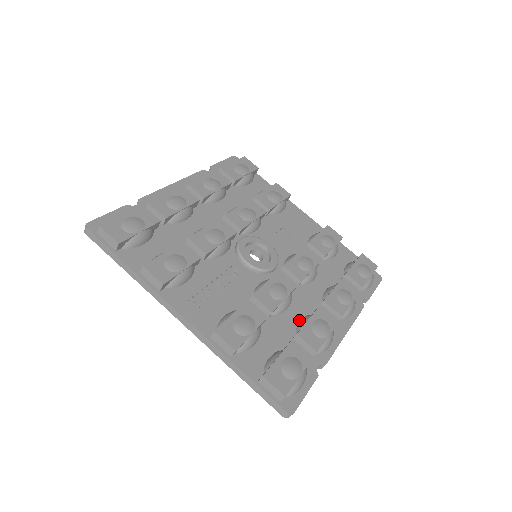
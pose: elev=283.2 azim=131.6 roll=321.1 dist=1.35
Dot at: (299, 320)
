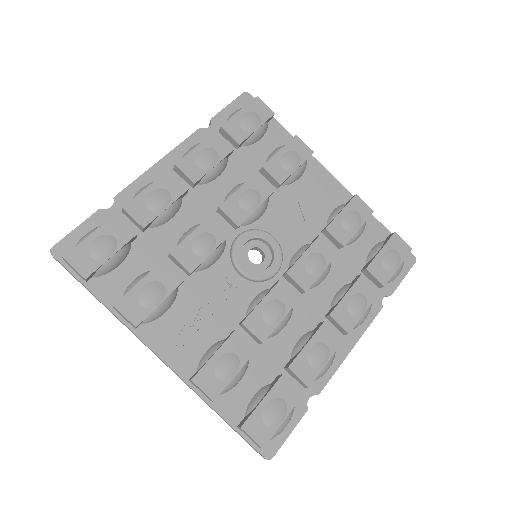
Dot at: (297, 340)
